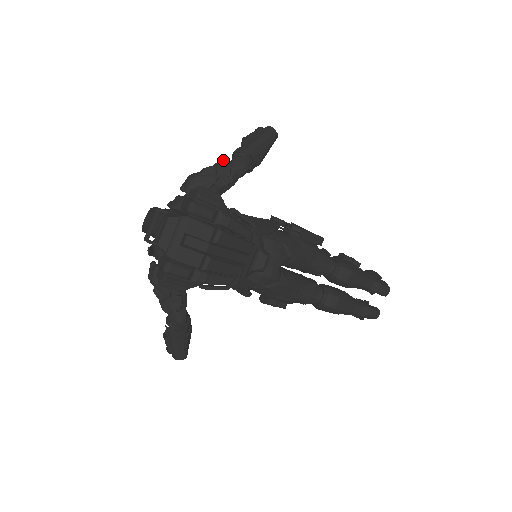
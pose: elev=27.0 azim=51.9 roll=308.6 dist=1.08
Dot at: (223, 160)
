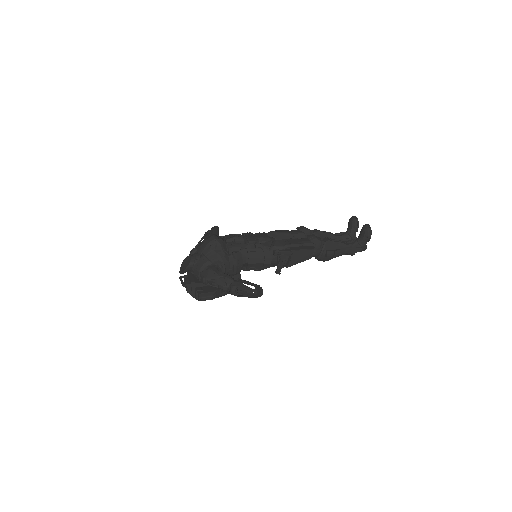
Dot at: (223, 288)
